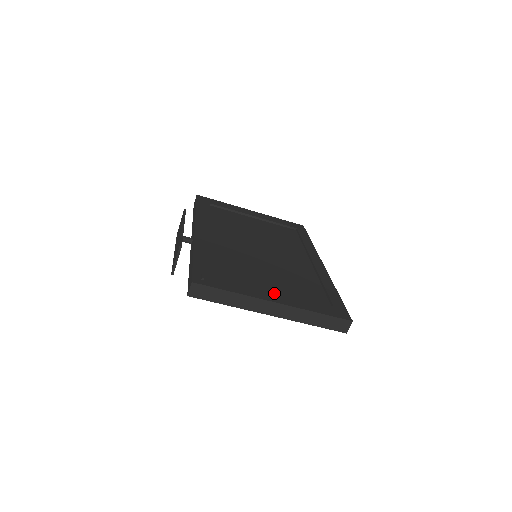
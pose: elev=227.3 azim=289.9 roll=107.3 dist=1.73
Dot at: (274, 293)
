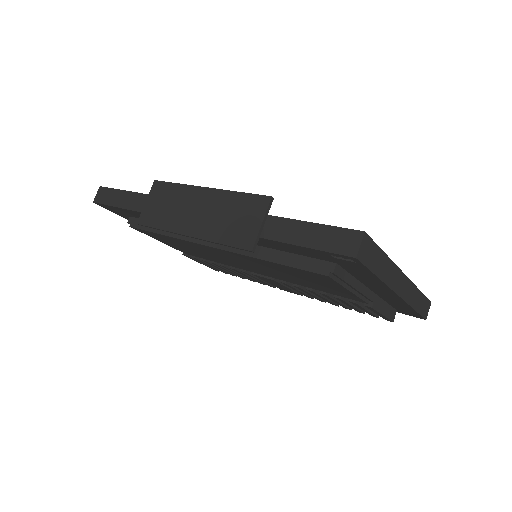
Dot at: occluded
